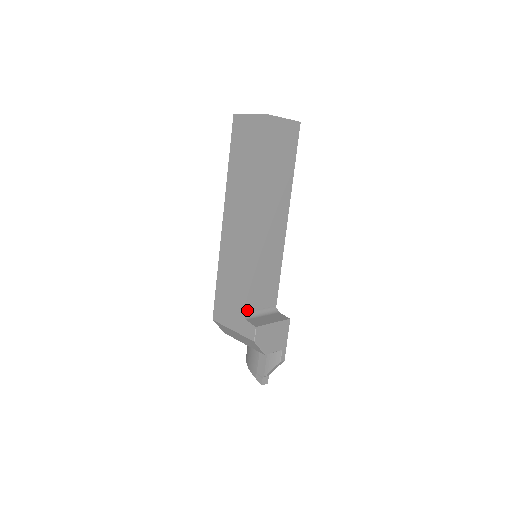
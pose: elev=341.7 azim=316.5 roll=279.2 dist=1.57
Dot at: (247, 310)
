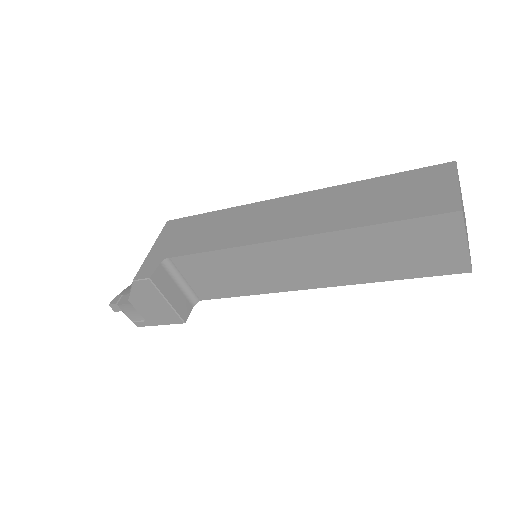
Dot at: (175, 261)
